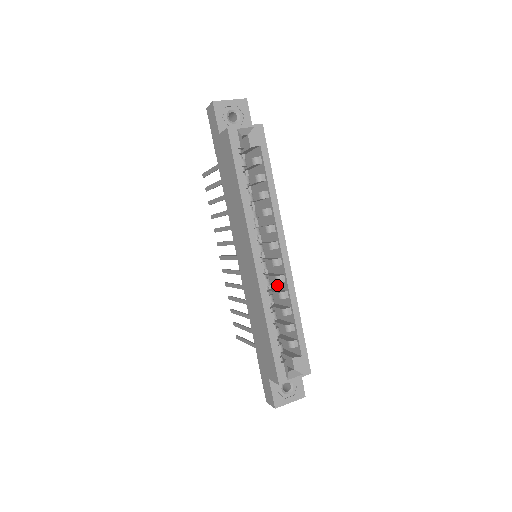
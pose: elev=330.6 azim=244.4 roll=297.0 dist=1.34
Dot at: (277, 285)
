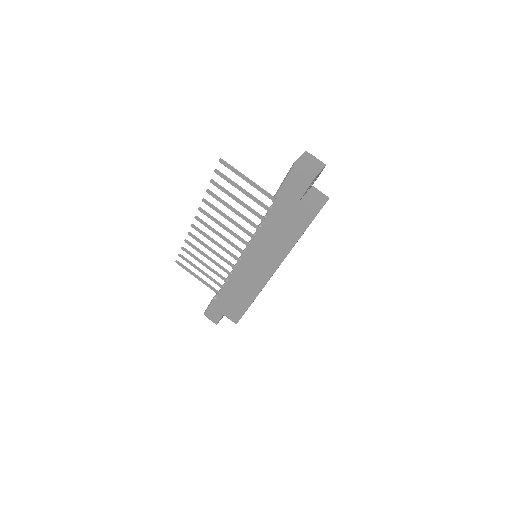
Dot at: occluded
